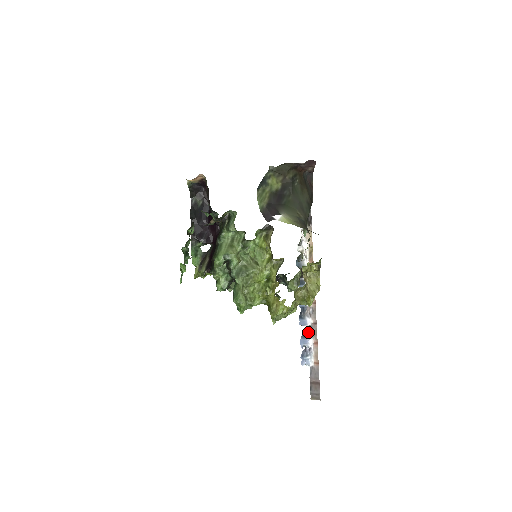
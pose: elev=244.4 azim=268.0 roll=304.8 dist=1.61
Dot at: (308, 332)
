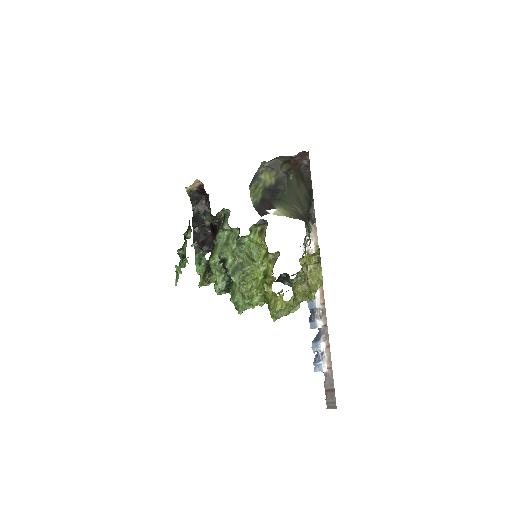
Dot at: (319, 335)
